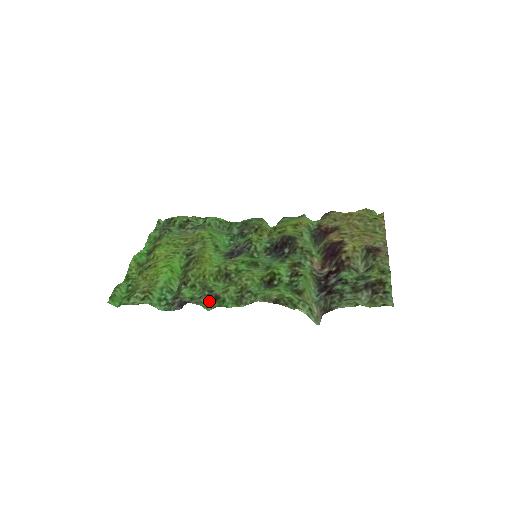
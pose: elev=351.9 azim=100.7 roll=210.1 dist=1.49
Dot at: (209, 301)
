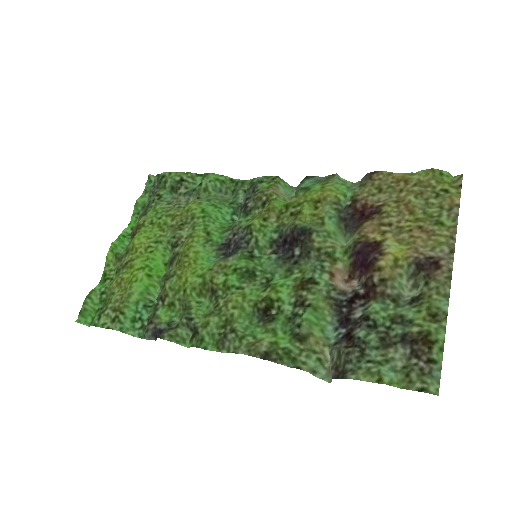
Dot at: (188, 332)
